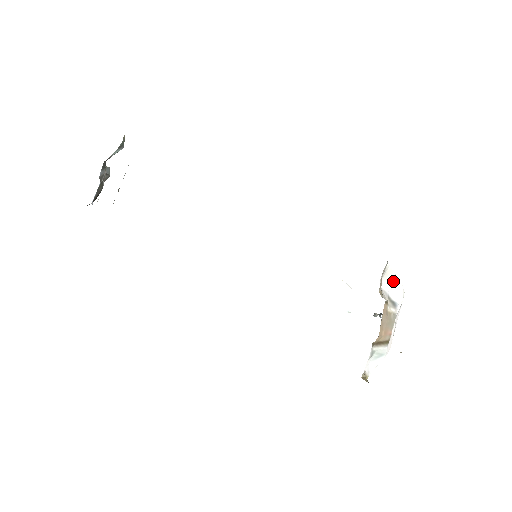
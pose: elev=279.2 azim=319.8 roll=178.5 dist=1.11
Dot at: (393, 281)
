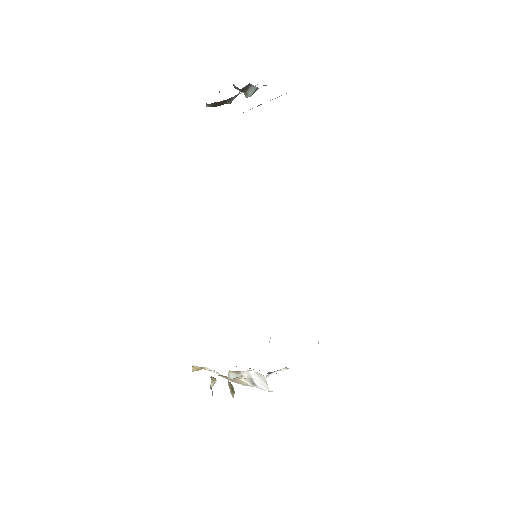
Dot at: (263, 381)
